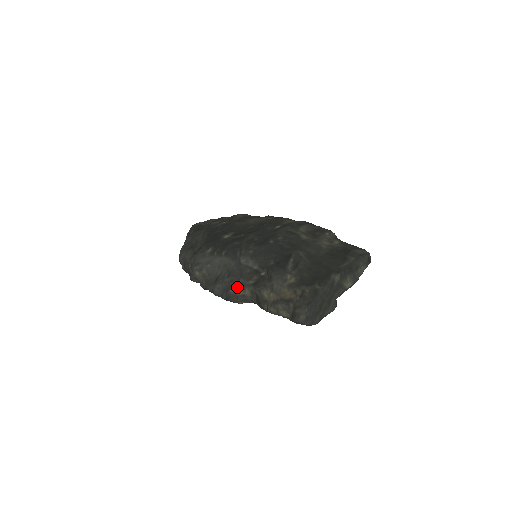
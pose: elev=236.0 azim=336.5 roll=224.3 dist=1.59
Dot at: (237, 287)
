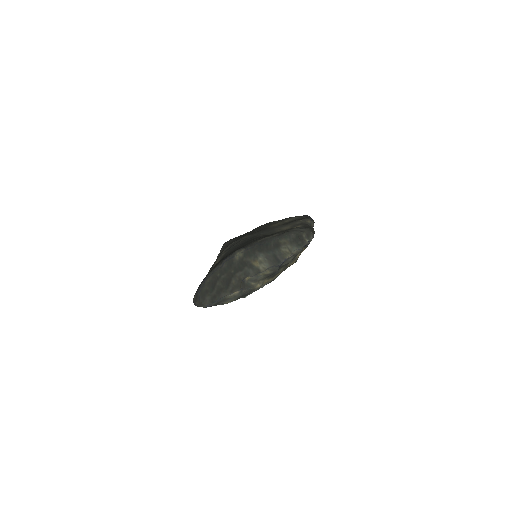
Dot at: occluded
